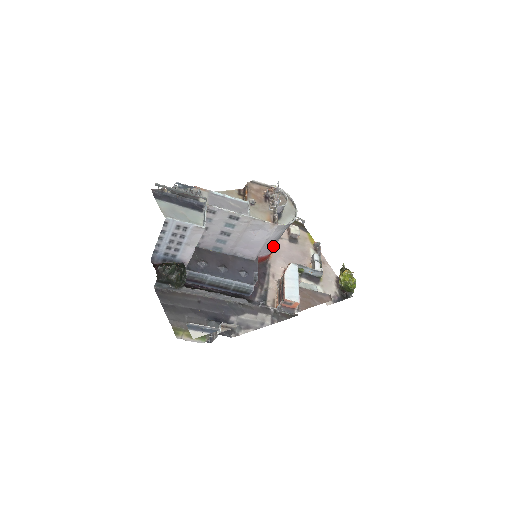
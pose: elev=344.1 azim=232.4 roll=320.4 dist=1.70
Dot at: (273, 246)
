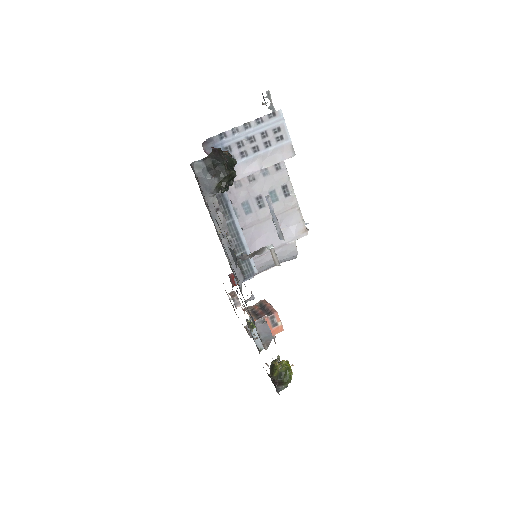
Dot at: occluded
